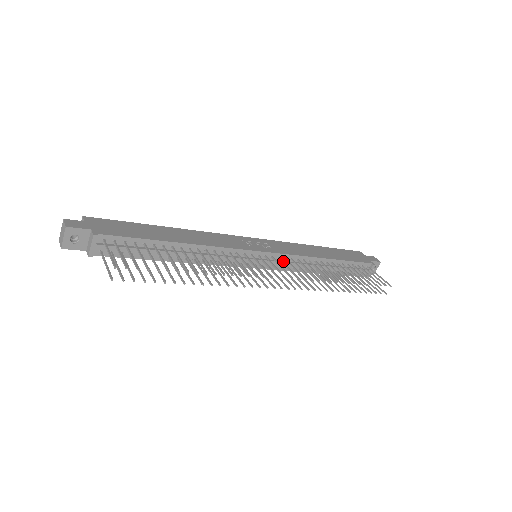
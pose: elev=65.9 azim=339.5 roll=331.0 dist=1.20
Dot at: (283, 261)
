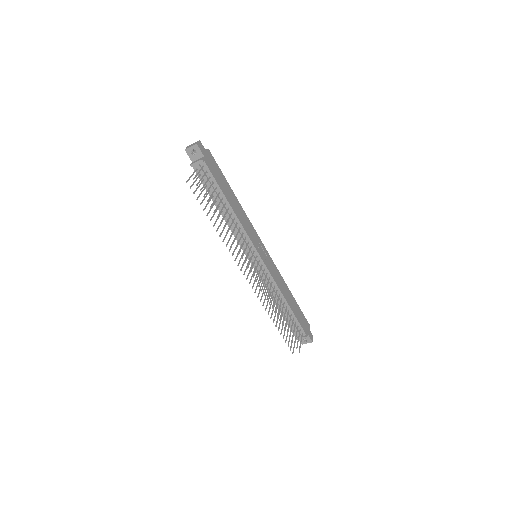
Dot at: occluded
